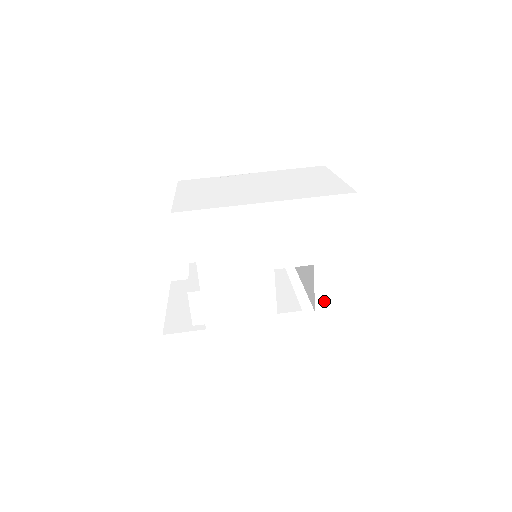
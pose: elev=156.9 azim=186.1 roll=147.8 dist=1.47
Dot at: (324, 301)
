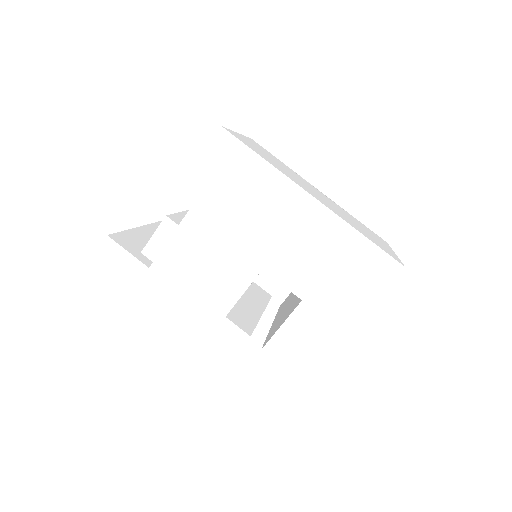
Dot at: (279, 347)
